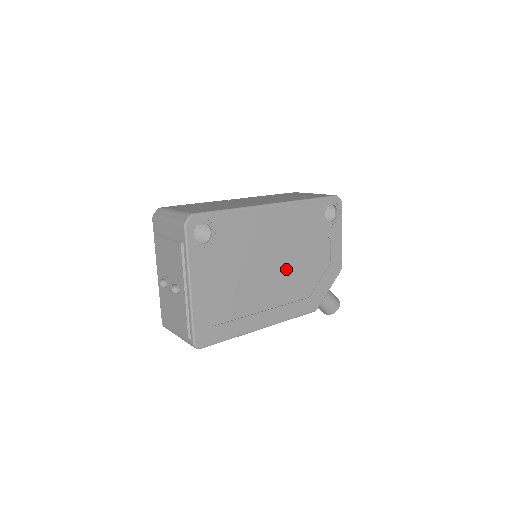
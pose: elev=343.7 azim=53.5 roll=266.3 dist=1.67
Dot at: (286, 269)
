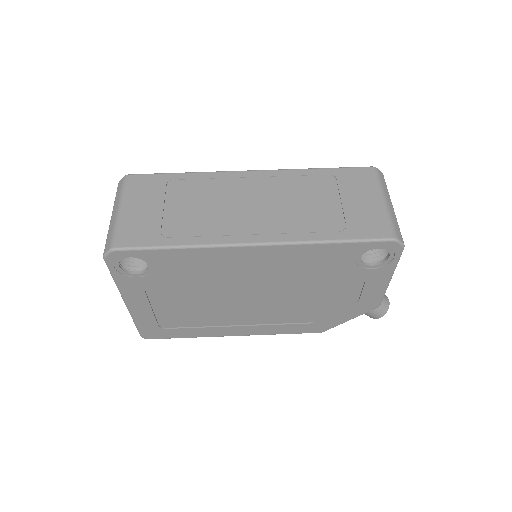
Dot at: (275, 300)
